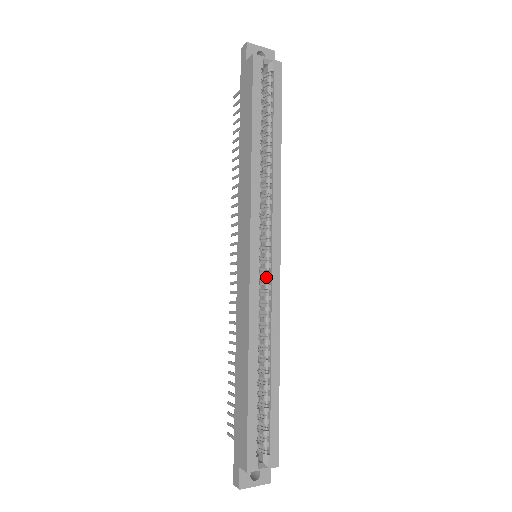
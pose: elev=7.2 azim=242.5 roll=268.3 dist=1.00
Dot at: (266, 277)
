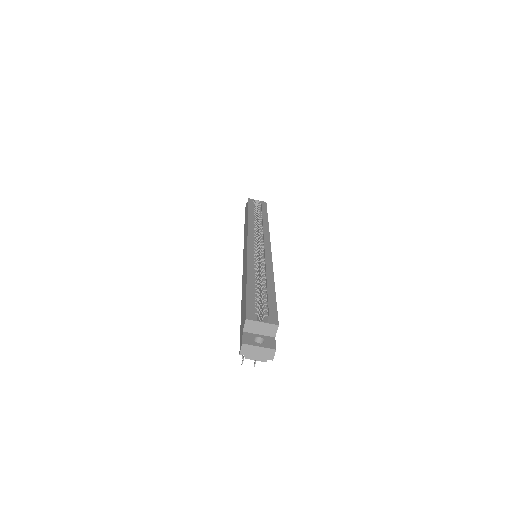
Dot at: (261, 252)
